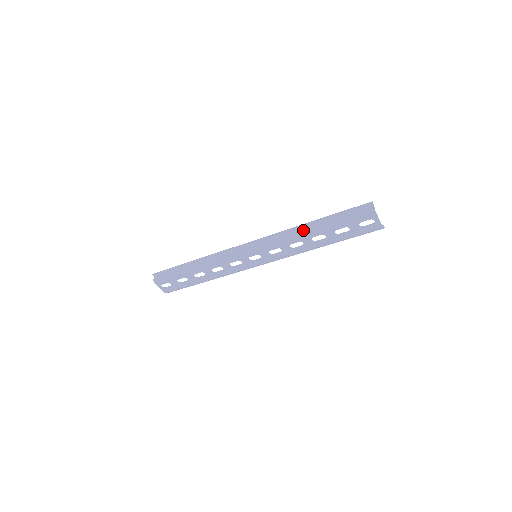
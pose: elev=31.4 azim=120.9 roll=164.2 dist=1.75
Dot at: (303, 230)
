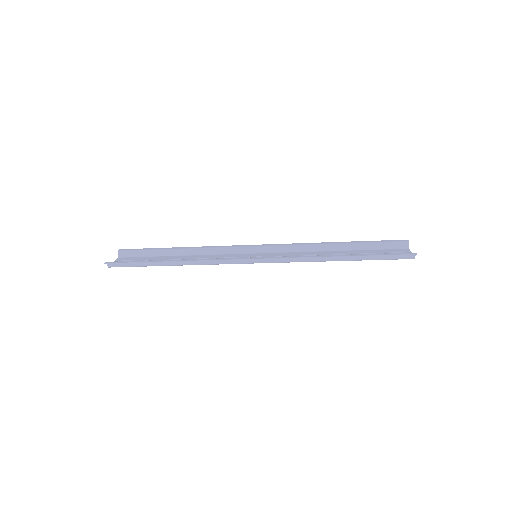
Dot at: (327, 259)
